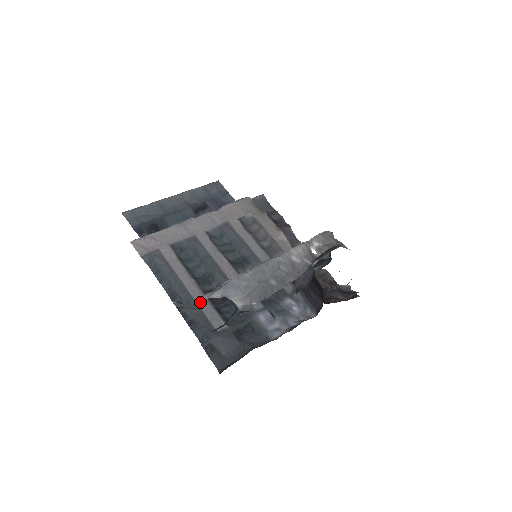
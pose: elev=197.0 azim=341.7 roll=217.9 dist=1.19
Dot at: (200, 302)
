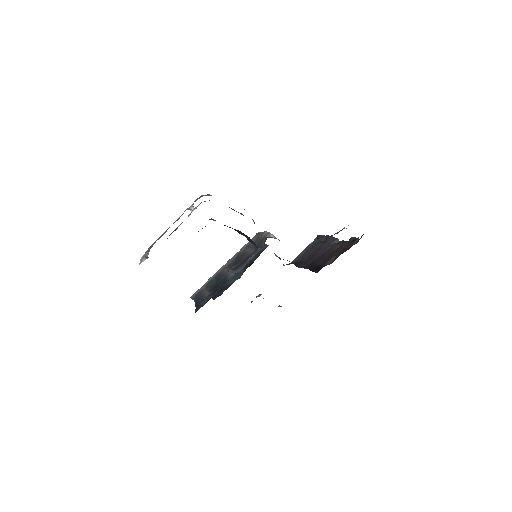
Dot at: (205, 294)
